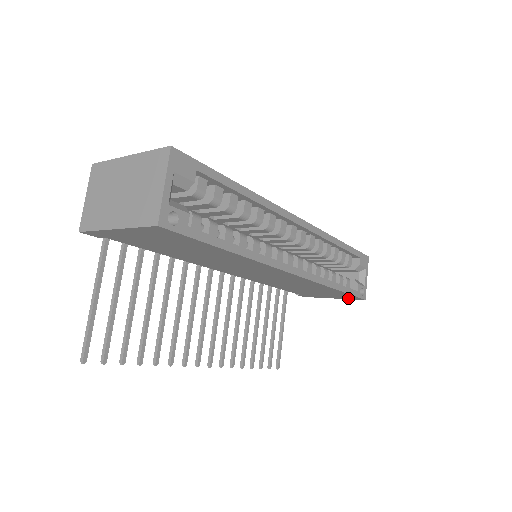
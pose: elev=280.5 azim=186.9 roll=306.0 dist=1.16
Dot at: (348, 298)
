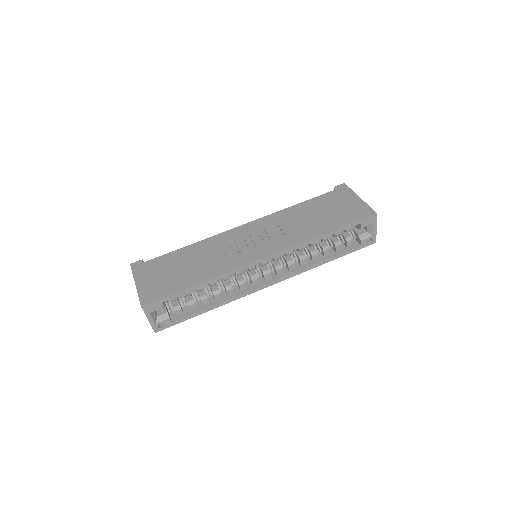
Dot at: occluded
